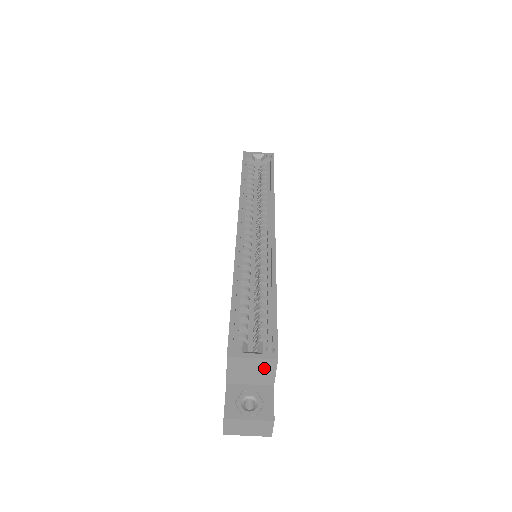
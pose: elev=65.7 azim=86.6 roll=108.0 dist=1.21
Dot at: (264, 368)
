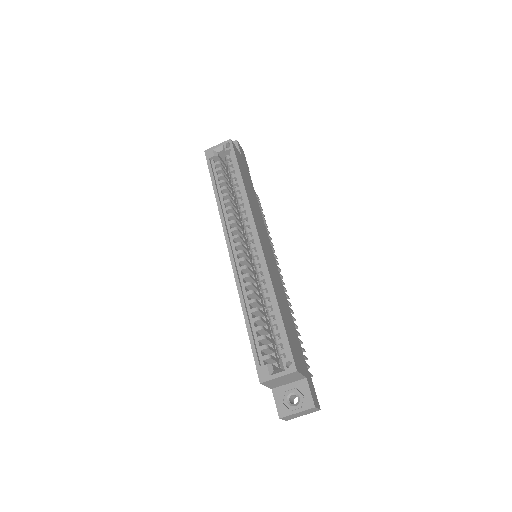
Dot at: (291, 376)
